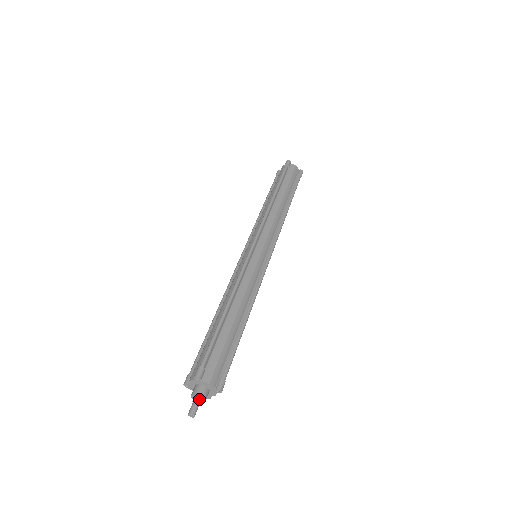
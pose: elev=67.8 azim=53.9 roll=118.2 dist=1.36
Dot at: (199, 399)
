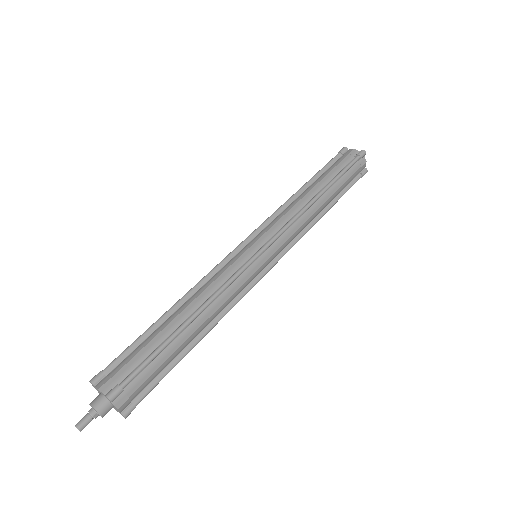
Dot at: (97, 414)
